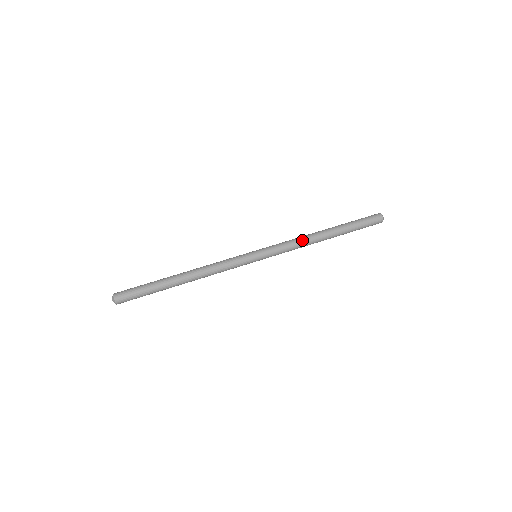
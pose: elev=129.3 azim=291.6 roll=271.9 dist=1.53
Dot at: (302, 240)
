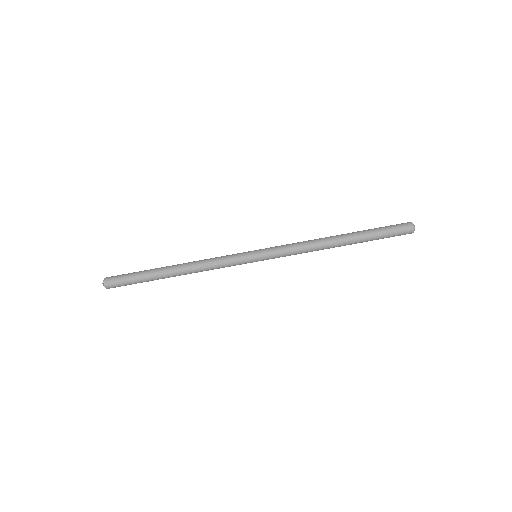
Dot at: (310, 245)
